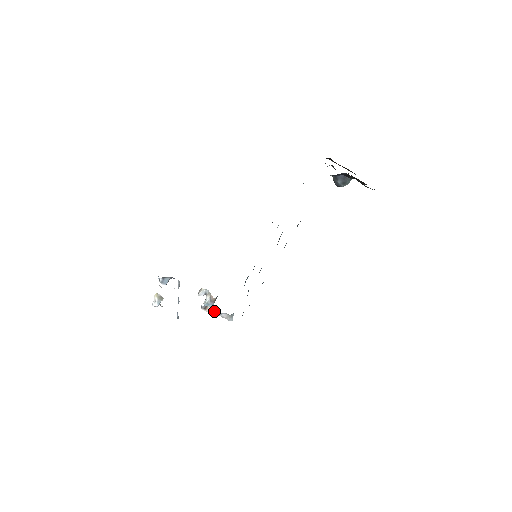
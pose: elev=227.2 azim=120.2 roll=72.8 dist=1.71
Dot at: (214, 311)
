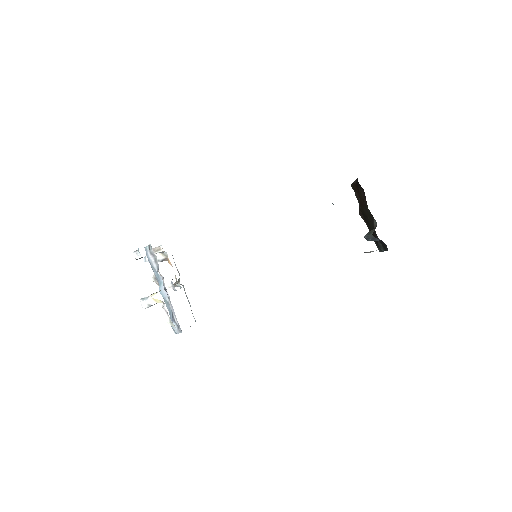
Dot at: (175, 286)
